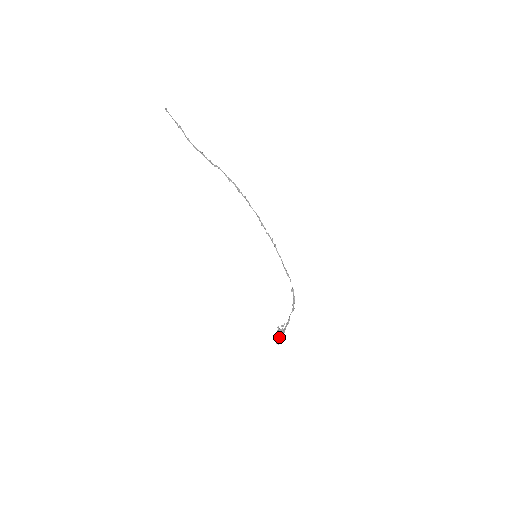
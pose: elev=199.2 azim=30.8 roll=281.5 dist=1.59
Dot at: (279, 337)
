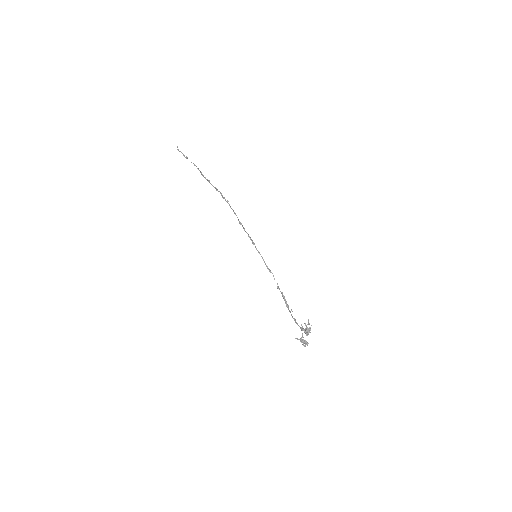
Dot at: occluded
